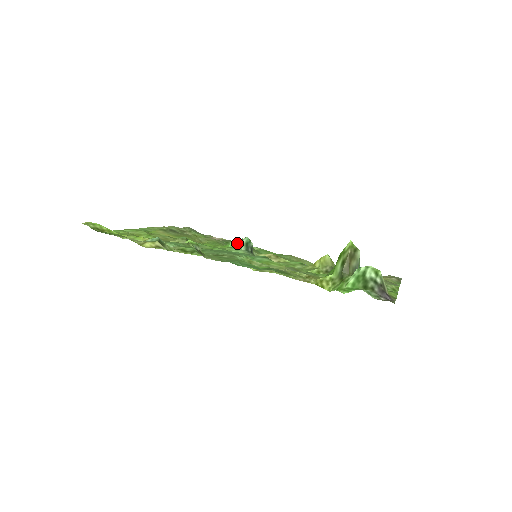
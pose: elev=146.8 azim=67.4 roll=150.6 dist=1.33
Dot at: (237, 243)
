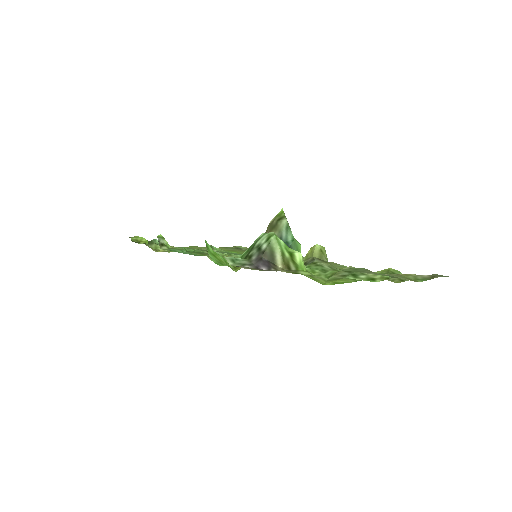
Dot at: occluded
